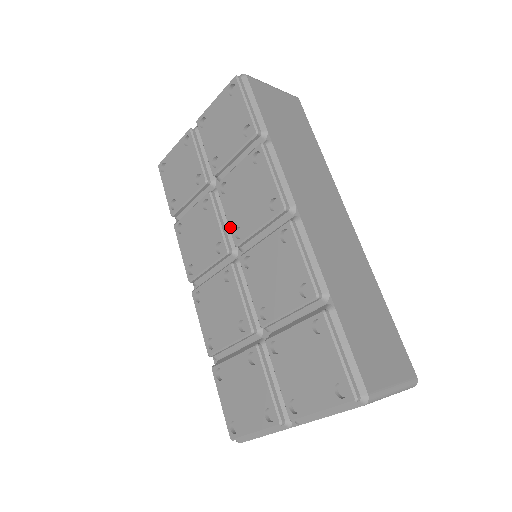
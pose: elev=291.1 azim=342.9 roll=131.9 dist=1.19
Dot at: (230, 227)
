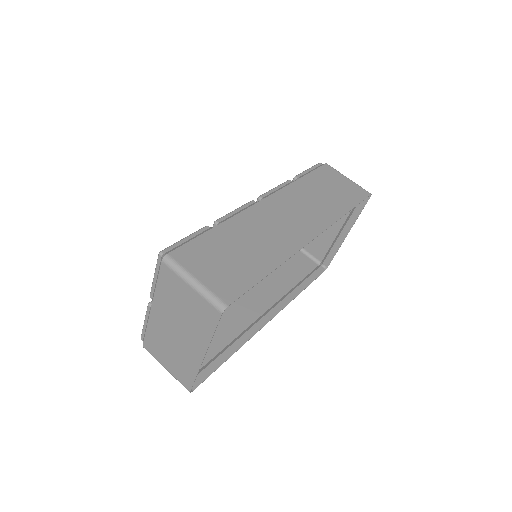
Dot at: occluded
